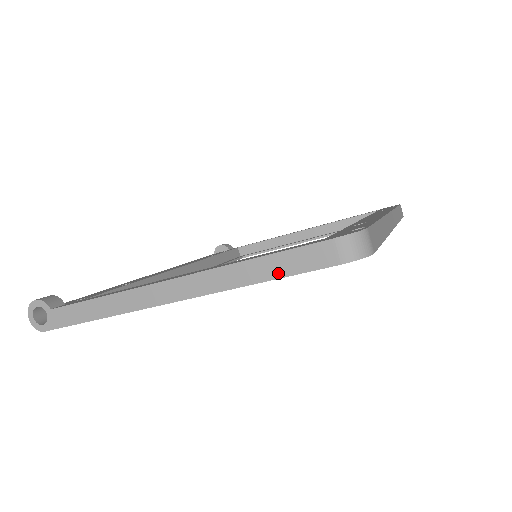
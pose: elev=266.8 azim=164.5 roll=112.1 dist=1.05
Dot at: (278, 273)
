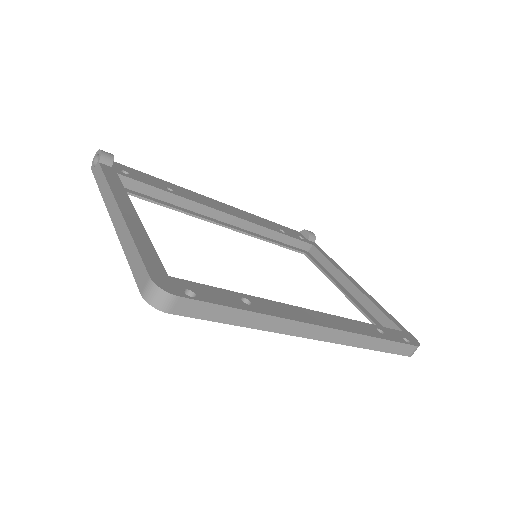
Dot at: (131, 263)
